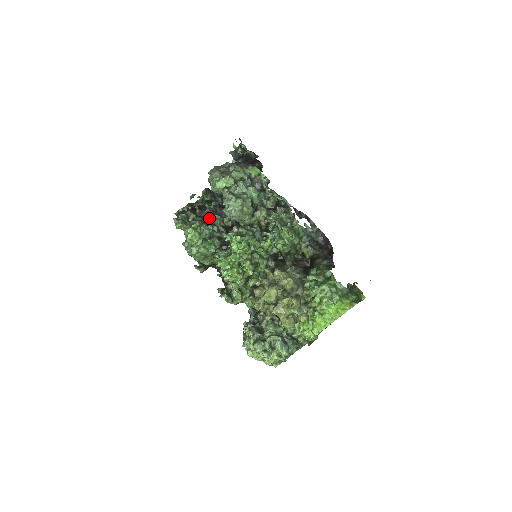
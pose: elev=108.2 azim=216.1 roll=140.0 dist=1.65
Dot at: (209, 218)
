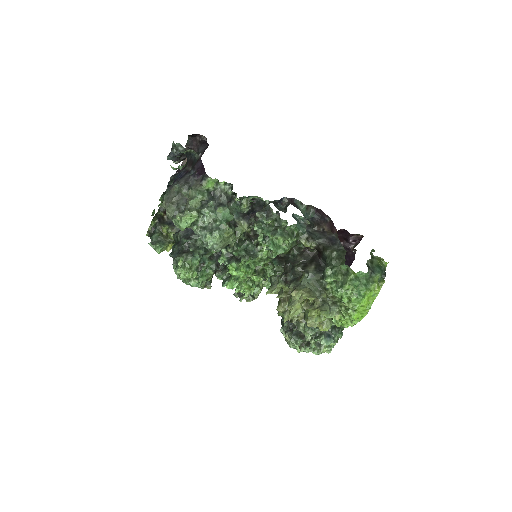
Dot at: (189, 244)
